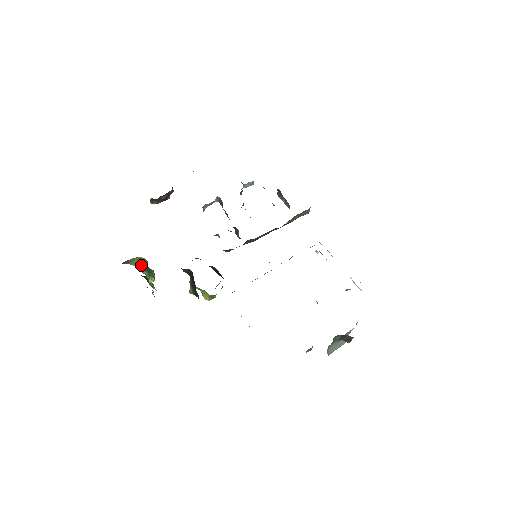
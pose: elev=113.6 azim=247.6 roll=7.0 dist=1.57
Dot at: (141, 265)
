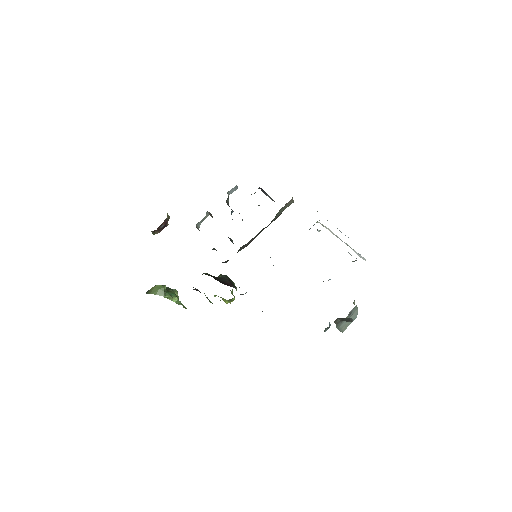
Dot at: (160, 292)
